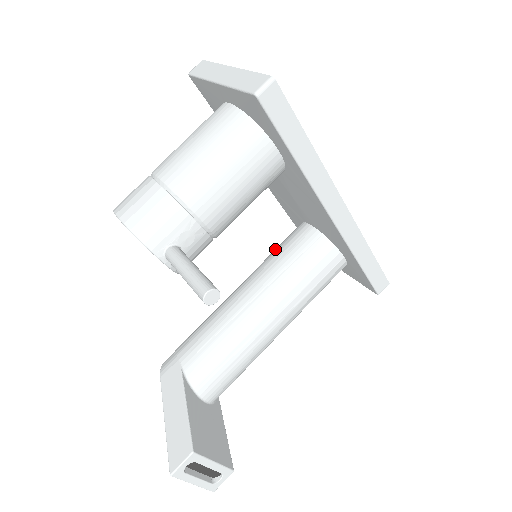
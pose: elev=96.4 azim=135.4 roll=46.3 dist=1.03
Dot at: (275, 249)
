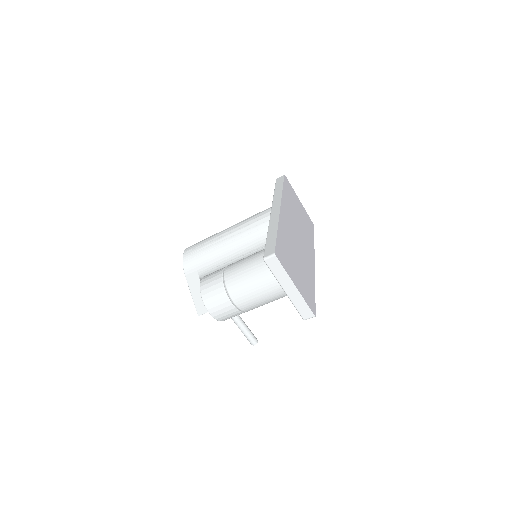
Dot at: (261, 226)
